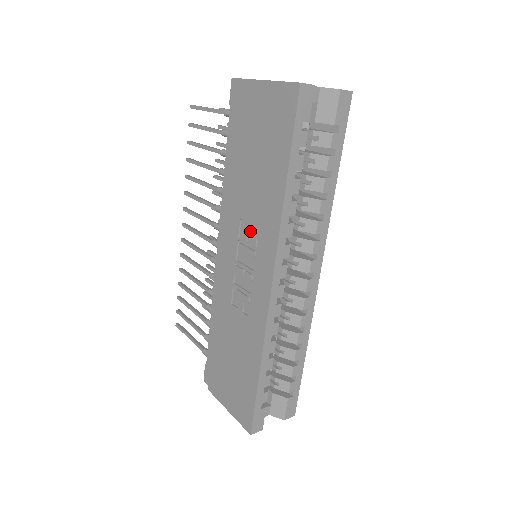
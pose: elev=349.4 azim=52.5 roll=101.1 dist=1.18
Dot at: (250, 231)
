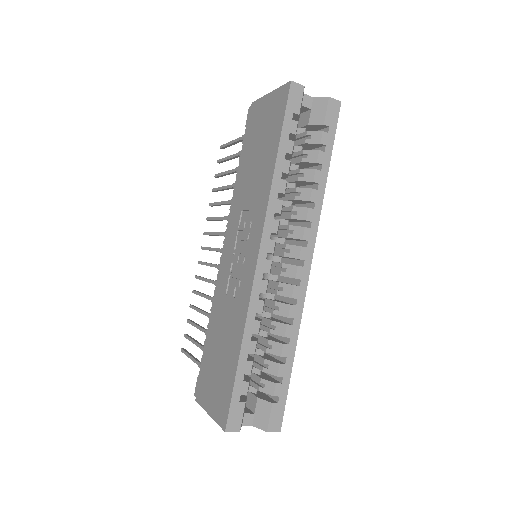
Dot at: (247, 218)
